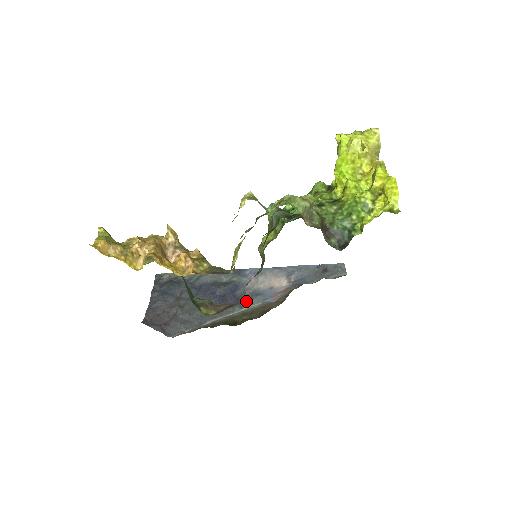
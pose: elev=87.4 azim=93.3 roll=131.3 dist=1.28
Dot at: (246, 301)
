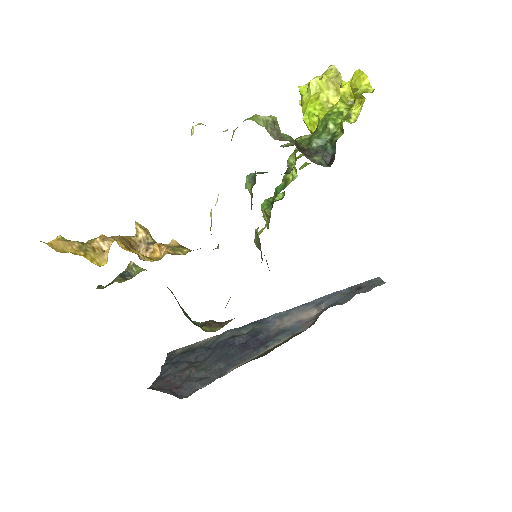
Dot at: (272, 340)
